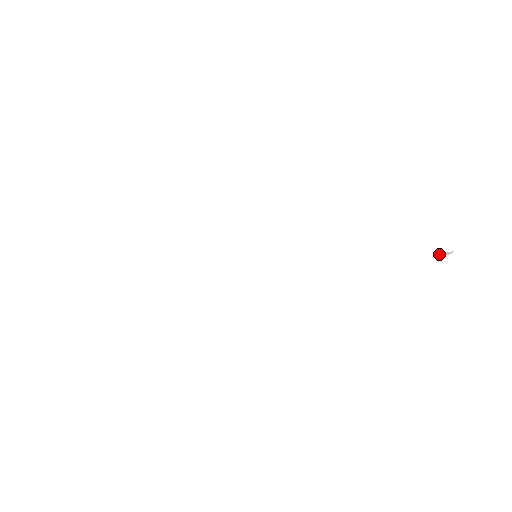
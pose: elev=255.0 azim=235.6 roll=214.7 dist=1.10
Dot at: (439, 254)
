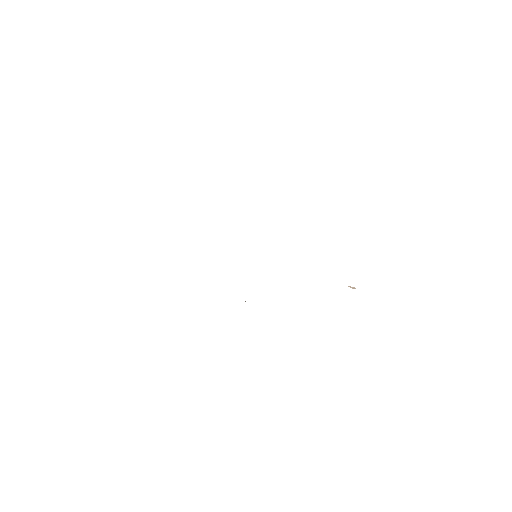
Dot at: occluded
